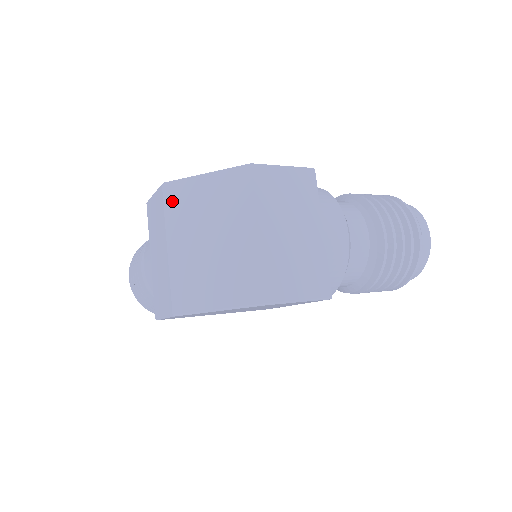
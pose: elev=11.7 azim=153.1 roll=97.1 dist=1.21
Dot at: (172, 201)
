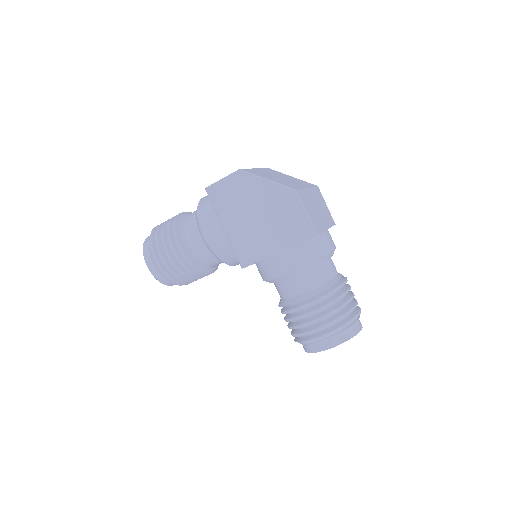
Dot at: (270, 170)
